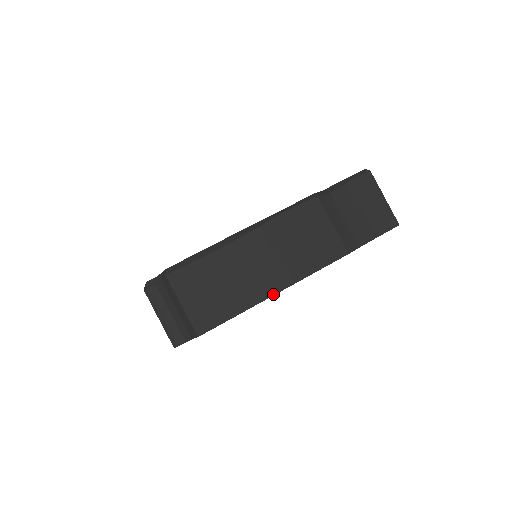
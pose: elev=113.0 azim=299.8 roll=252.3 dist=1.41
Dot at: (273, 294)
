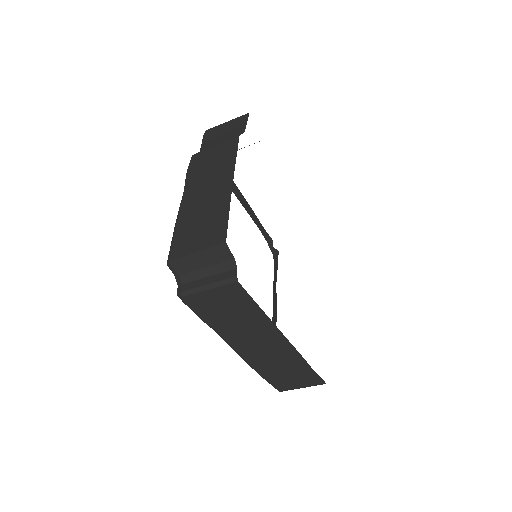
Dot at: (232, 184)
